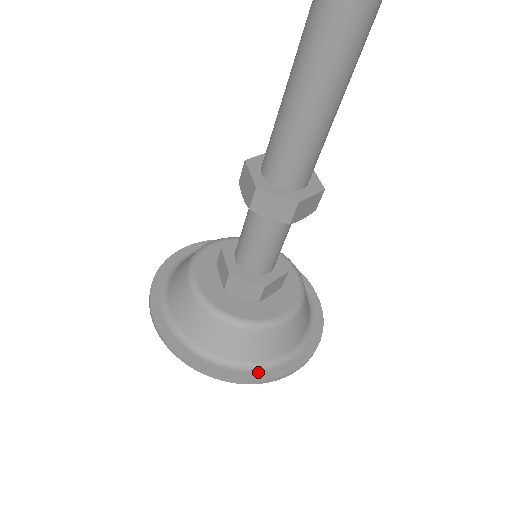
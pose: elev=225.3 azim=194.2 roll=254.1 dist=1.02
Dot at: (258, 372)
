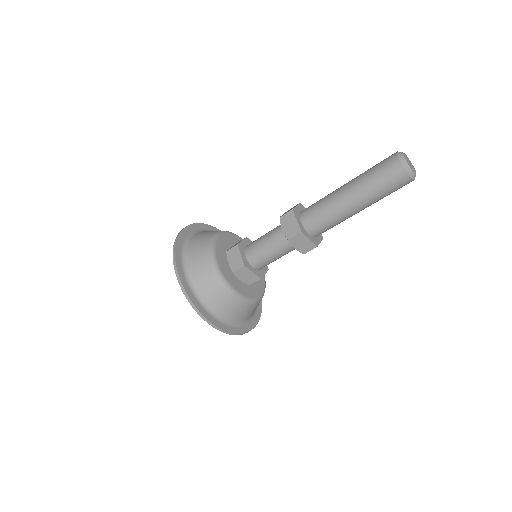
Dot at: (194, 297)
